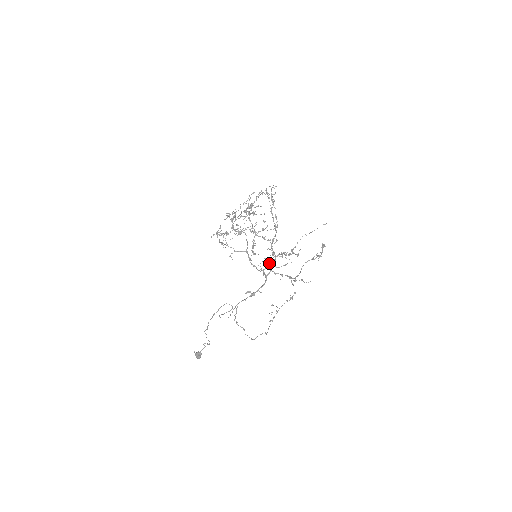
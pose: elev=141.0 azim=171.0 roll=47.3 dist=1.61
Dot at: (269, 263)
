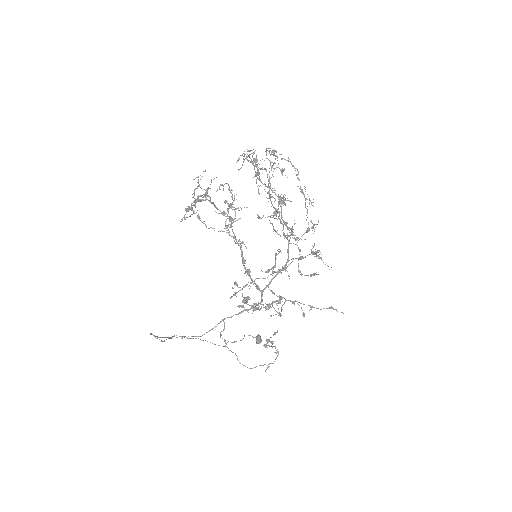
Dot at: (235, 283)
